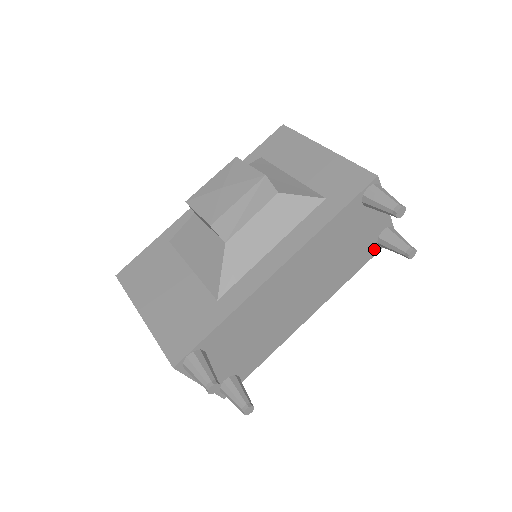
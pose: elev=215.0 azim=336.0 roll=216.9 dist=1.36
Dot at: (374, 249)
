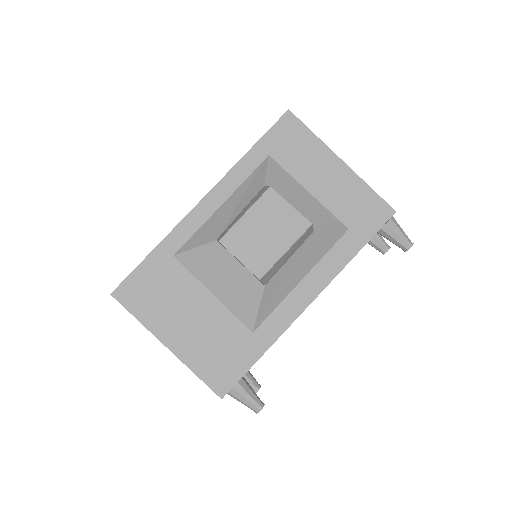
Dot at: occluded
